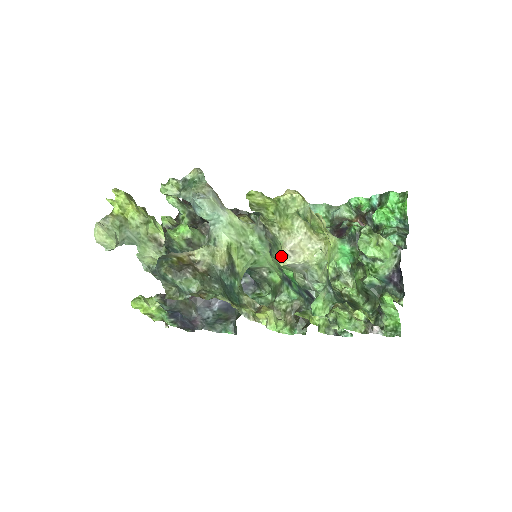
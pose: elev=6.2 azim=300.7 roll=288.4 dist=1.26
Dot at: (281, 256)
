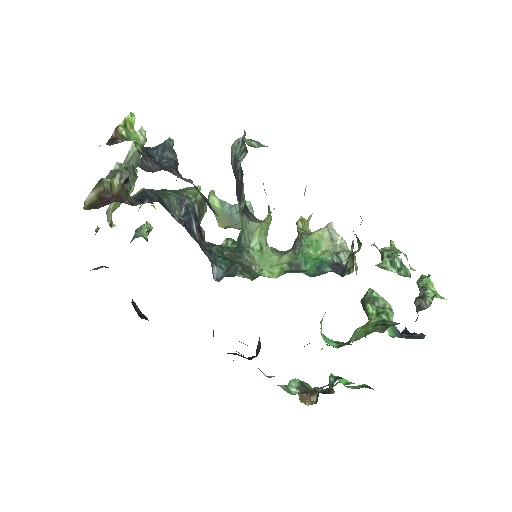
Dot at: occluded
